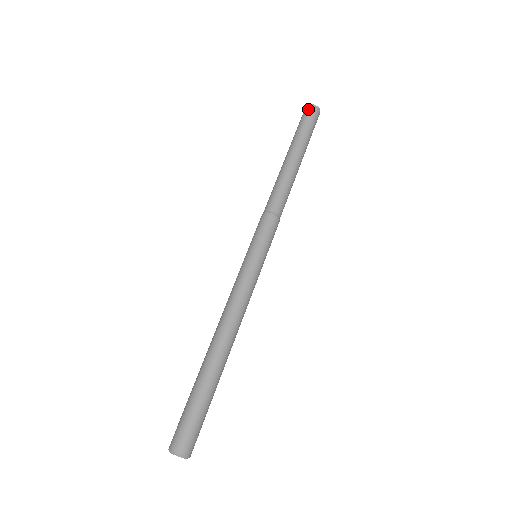
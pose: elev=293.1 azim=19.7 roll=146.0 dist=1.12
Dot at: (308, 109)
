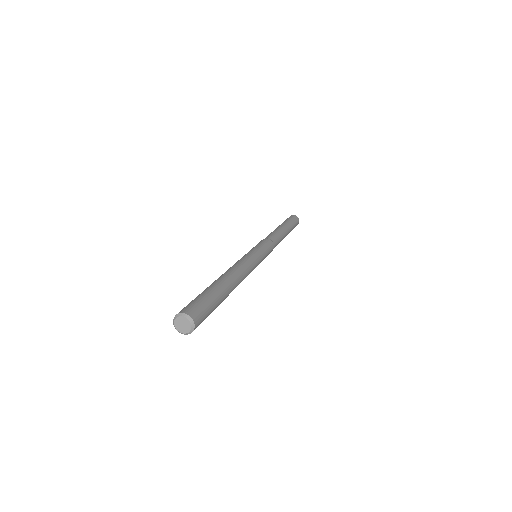
Dot at: (293, 216)
